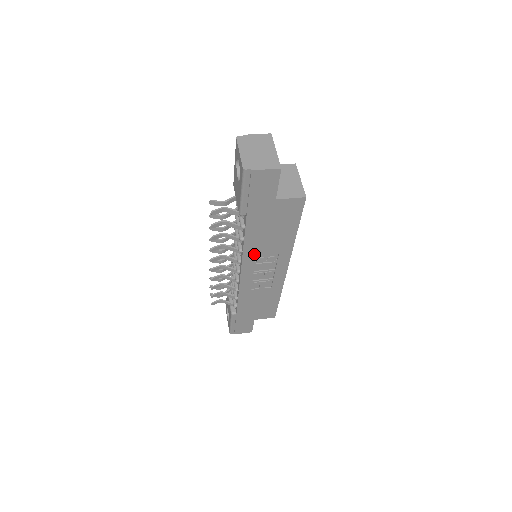
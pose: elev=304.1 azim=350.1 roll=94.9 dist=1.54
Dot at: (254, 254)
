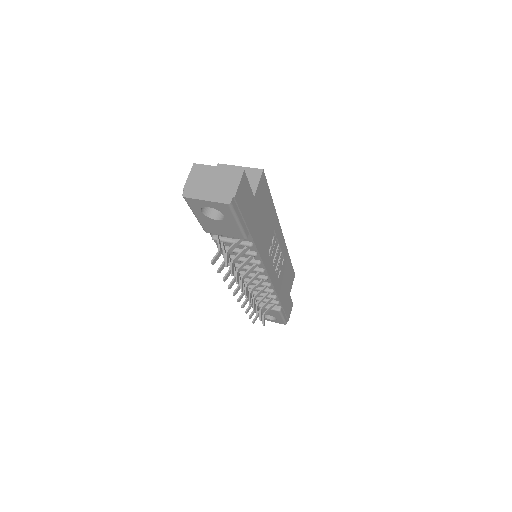
Dot at: (266, 253)
